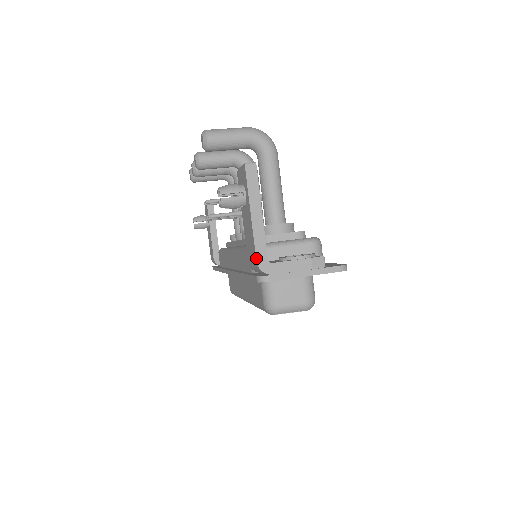
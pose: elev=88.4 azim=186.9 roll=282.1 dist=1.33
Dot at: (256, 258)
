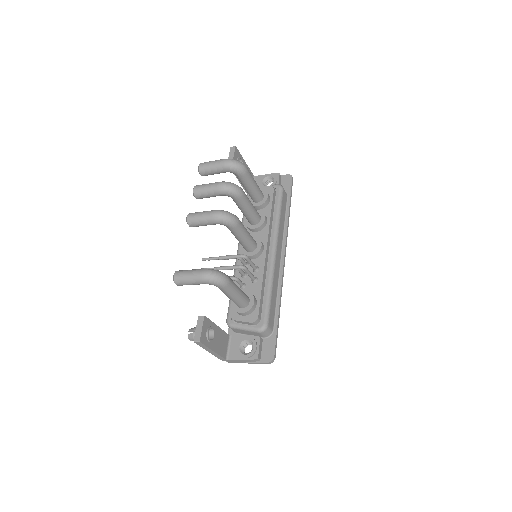
Dot at: occluded
